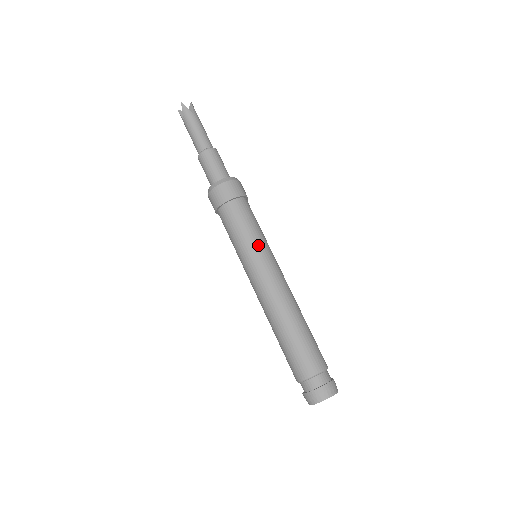
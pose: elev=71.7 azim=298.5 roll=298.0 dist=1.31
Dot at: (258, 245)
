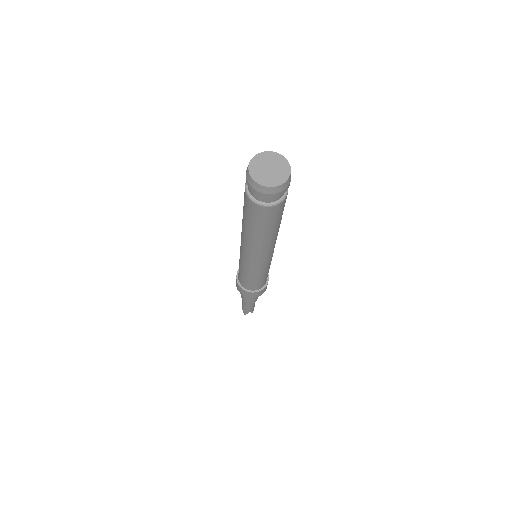
Dot at: occluded
